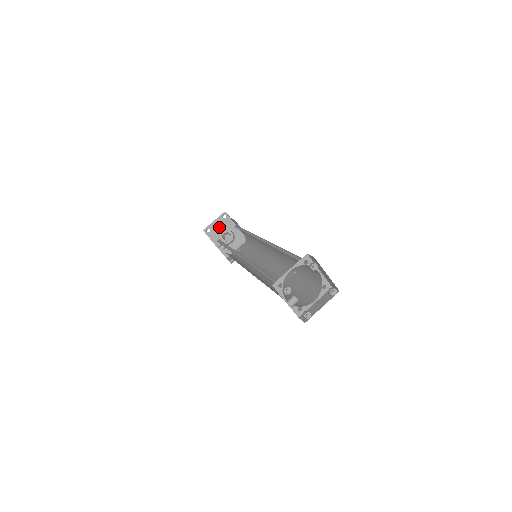
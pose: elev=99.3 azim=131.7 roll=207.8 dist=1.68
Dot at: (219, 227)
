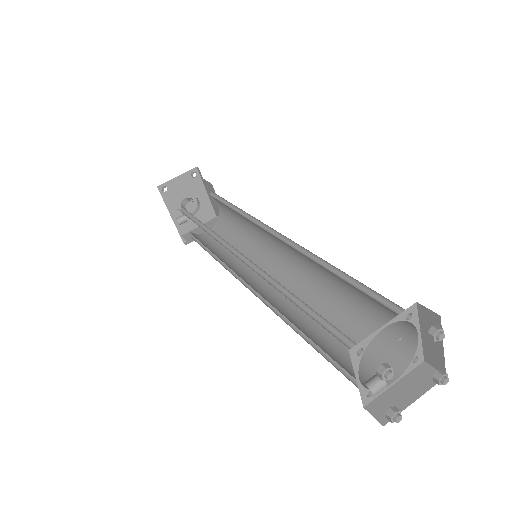
Dot at: (182, 188)
